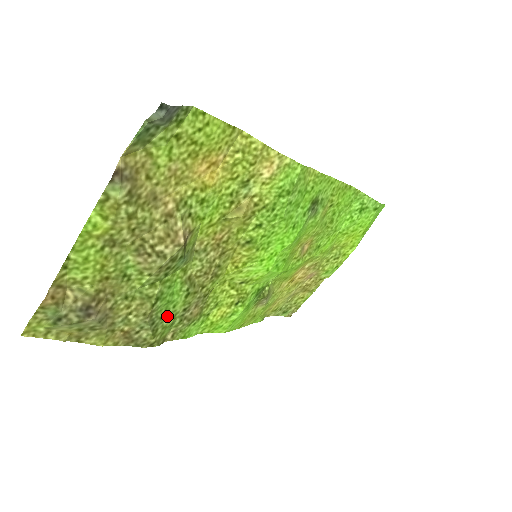
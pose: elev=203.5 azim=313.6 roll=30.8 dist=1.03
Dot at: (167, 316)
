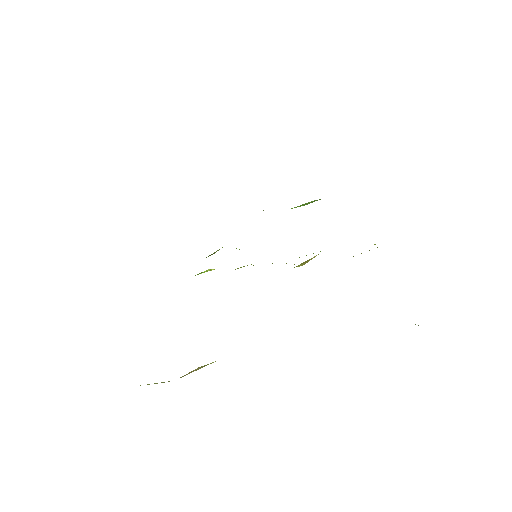
Dot at: occluded
